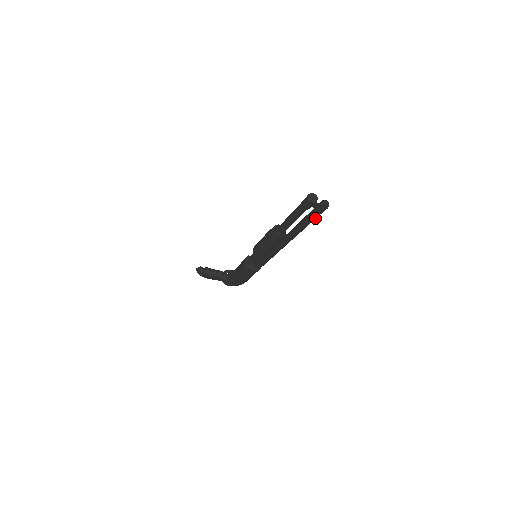
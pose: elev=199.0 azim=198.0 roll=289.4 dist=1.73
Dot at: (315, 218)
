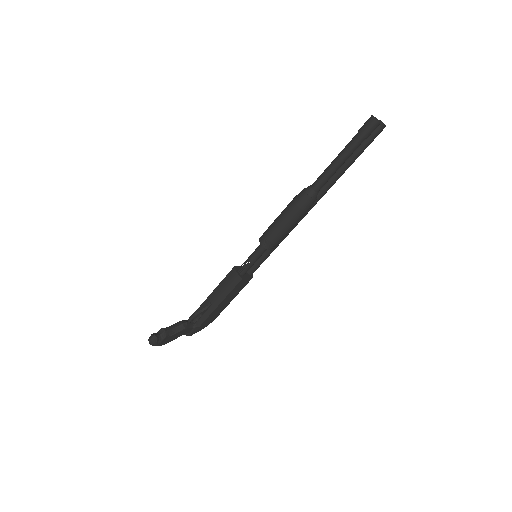
Dot at: occluded
